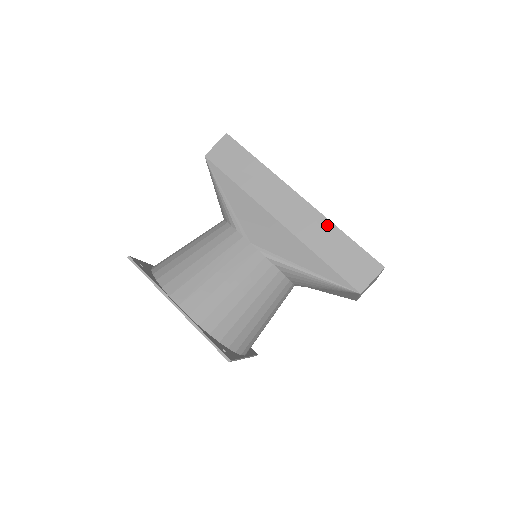
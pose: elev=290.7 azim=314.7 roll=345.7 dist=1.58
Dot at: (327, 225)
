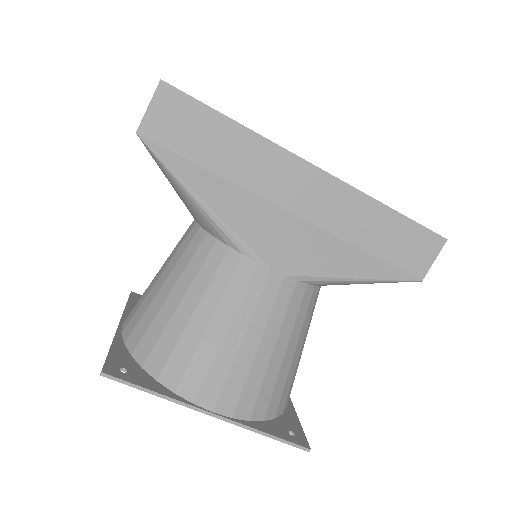
Dot at: (364, 202)
